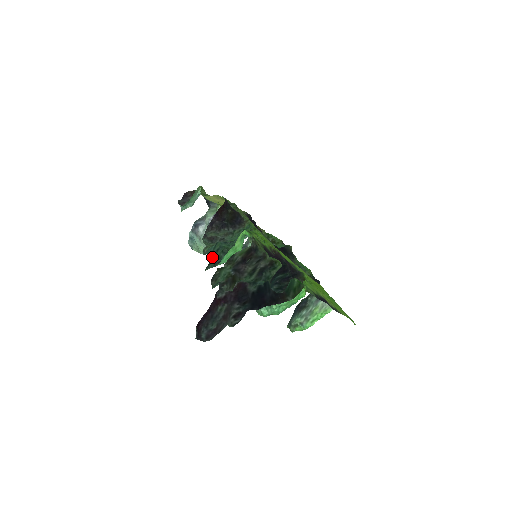
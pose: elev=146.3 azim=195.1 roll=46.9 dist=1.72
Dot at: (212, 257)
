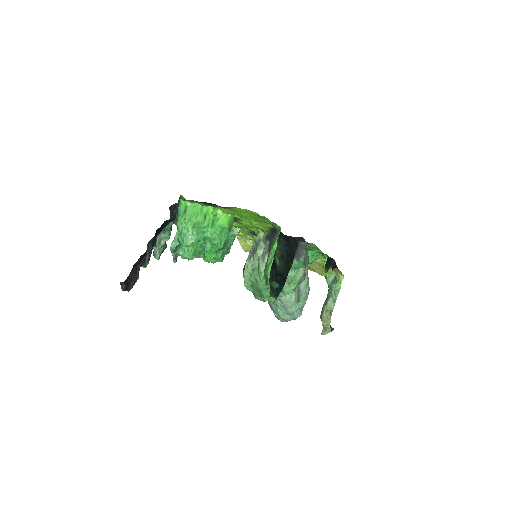
Dot at: occluded
